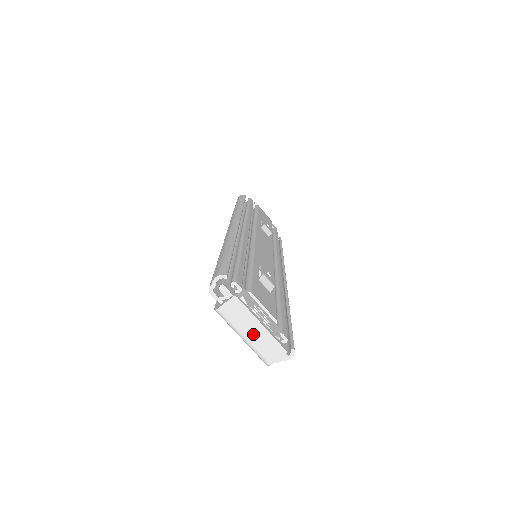
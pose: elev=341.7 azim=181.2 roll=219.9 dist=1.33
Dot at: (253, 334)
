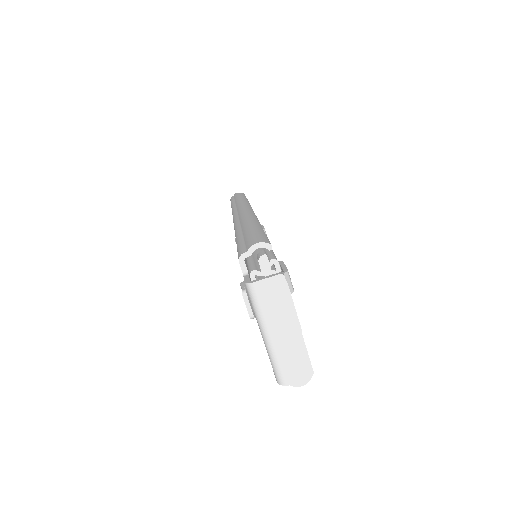
Dot at: (282, 335)
